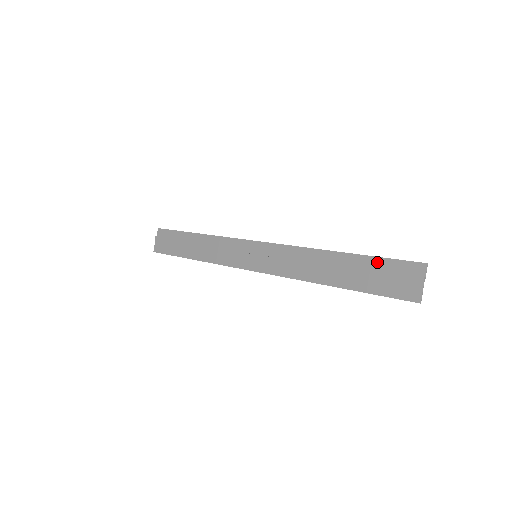
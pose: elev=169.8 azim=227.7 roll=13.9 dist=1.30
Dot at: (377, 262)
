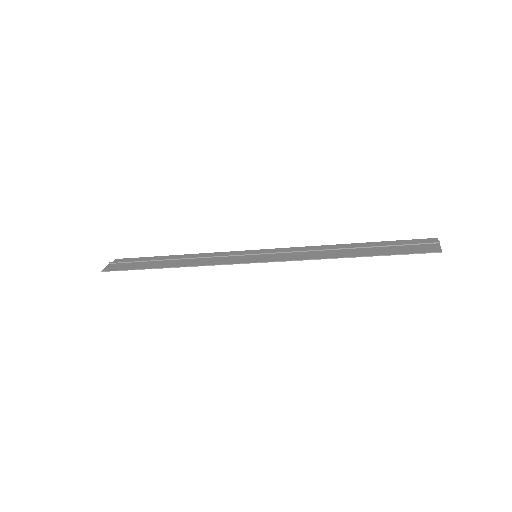
Dot at: (392, 242)
